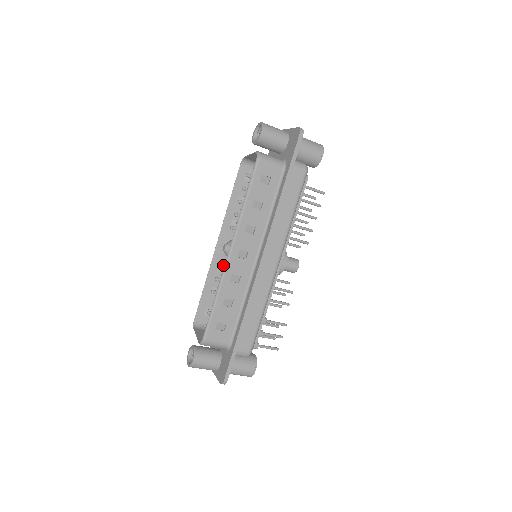
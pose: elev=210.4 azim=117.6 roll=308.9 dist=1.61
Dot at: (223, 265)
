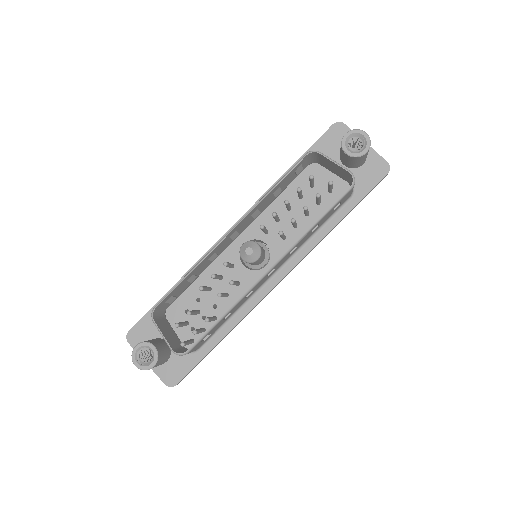
Dot at: (228, 263)
